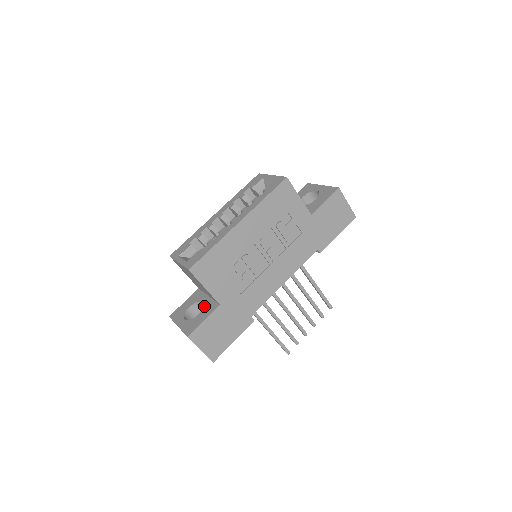
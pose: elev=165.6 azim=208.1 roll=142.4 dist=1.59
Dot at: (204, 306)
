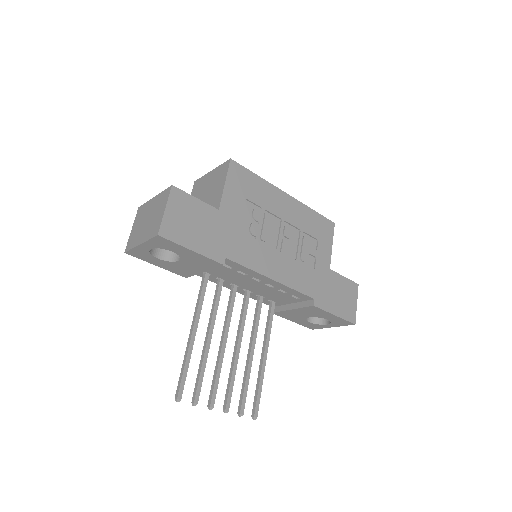
Dot at: occluded
